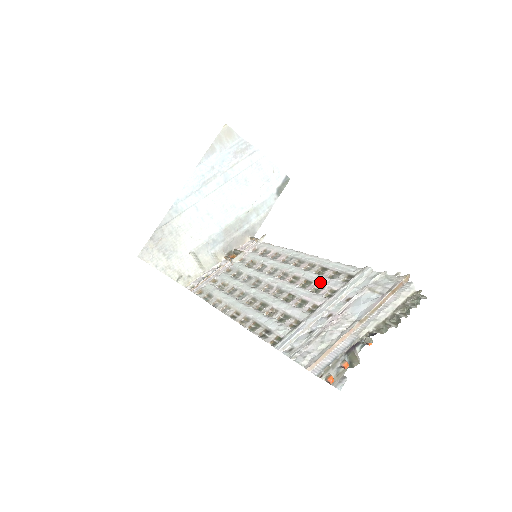
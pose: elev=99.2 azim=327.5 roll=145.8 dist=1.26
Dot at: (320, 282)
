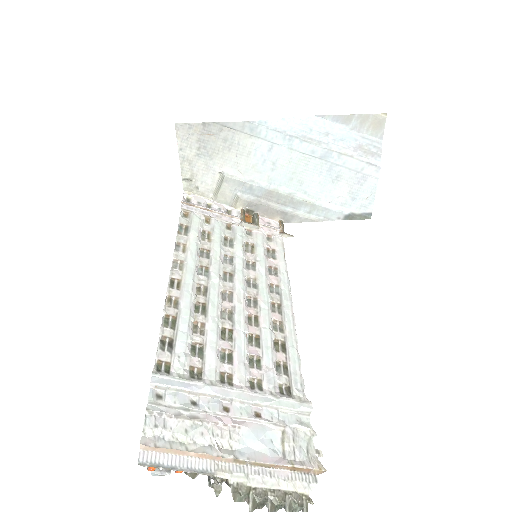
Dot at: (264, 358)
